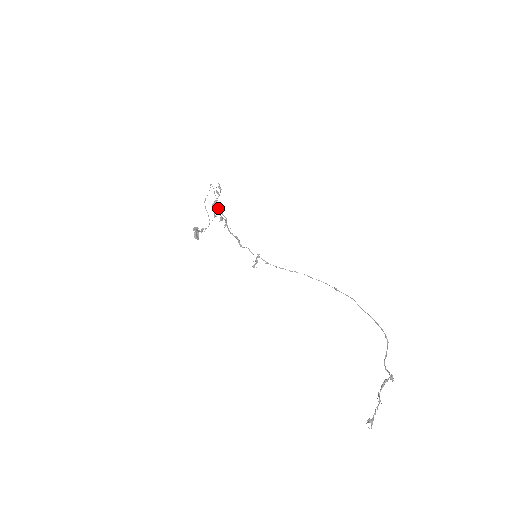
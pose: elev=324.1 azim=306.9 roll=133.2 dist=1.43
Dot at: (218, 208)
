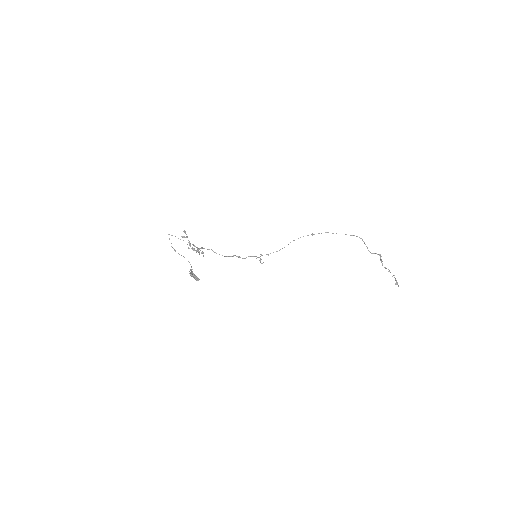
Dot at: (197, 247)
